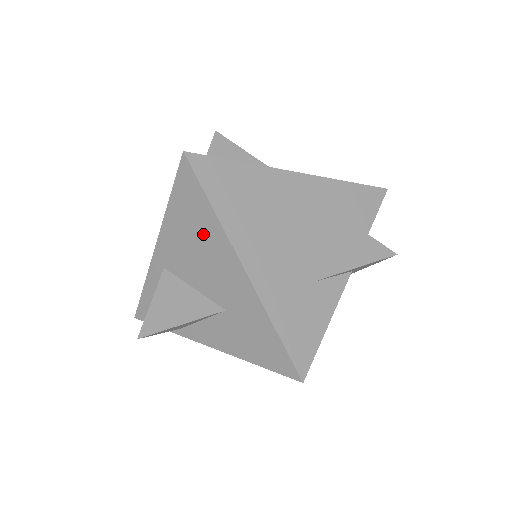
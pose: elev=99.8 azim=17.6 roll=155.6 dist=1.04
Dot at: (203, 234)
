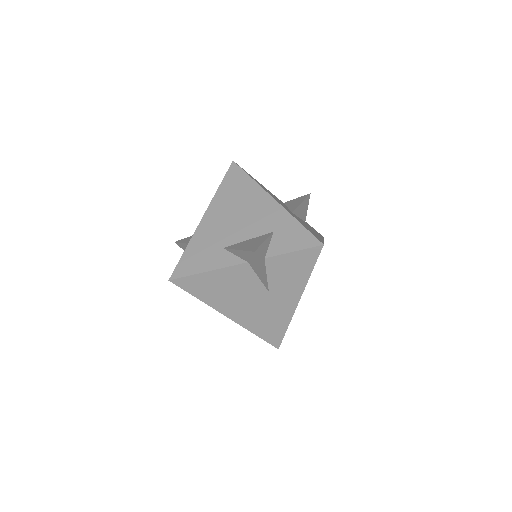
Dot at: occluded
